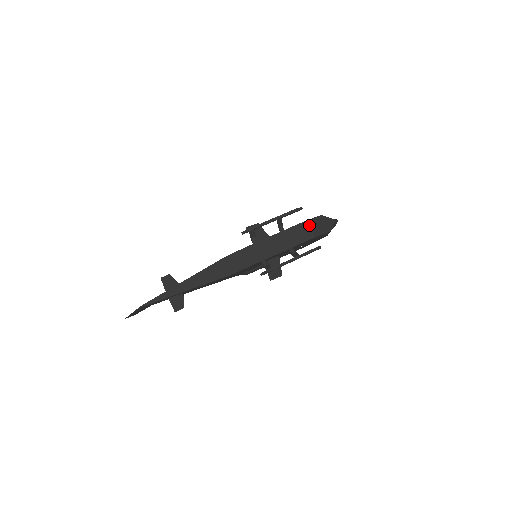
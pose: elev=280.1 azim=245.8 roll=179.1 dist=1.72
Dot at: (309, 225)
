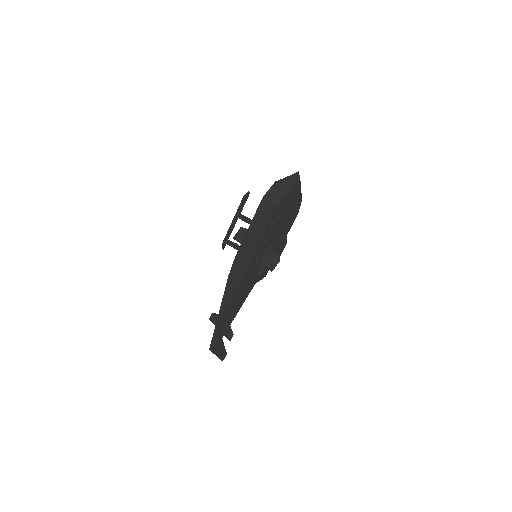
Dot at: (266, 201)
